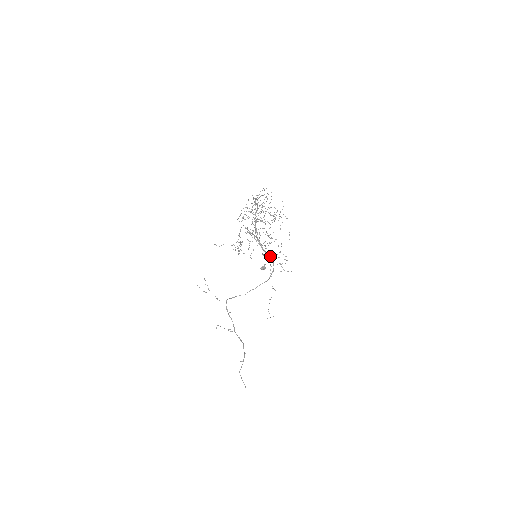
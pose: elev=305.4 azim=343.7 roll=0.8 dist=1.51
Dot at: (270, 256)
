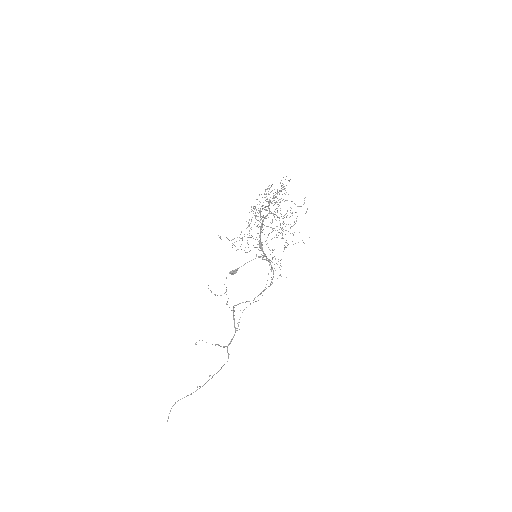
Dot at: (267, 258)
